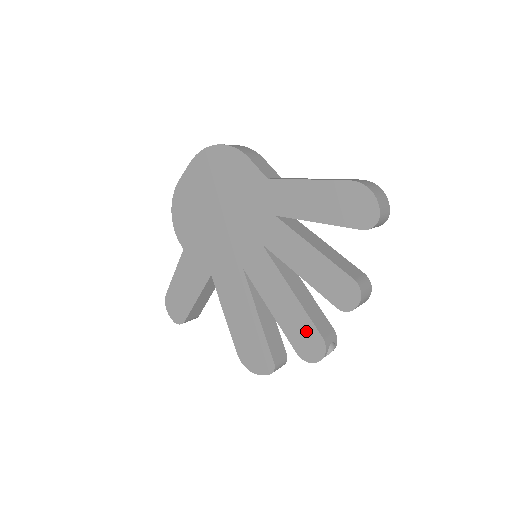
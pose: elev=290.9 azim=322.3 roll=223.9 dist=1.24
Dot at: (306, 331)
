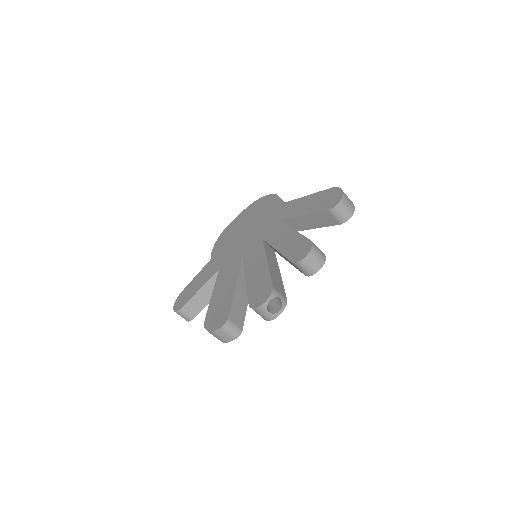
Dot at: (263, 285)
